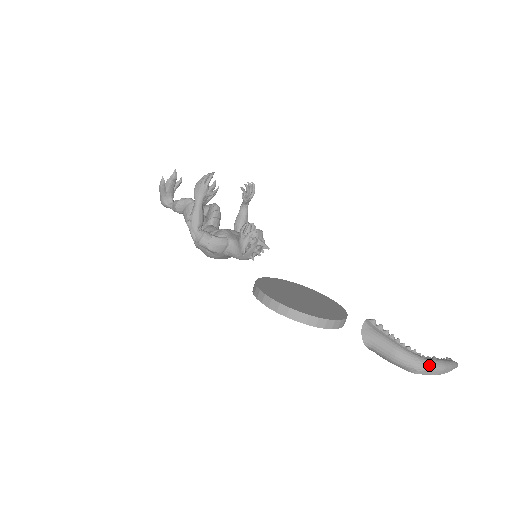
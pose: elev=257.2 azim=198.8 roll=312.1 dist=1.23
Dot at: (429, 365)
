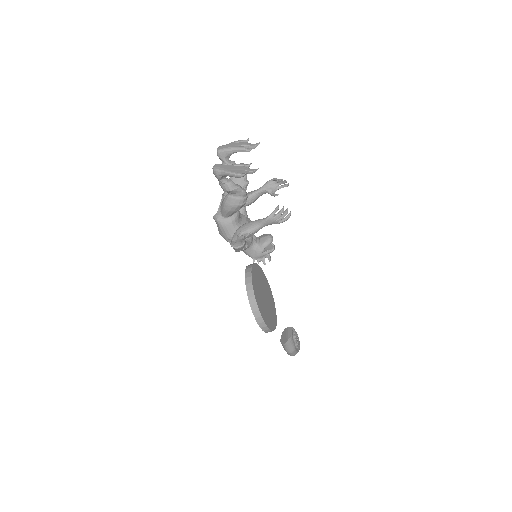
Dot at: occluded
